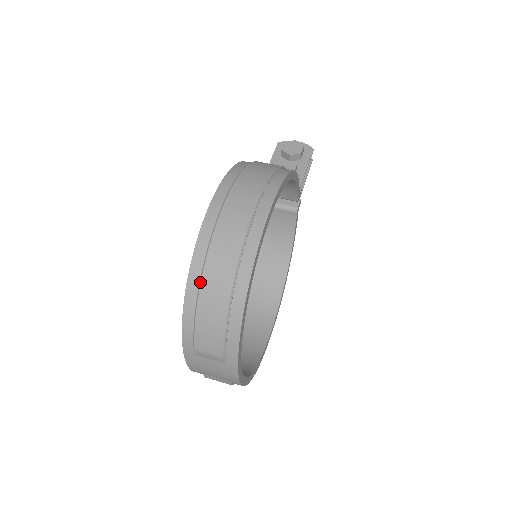
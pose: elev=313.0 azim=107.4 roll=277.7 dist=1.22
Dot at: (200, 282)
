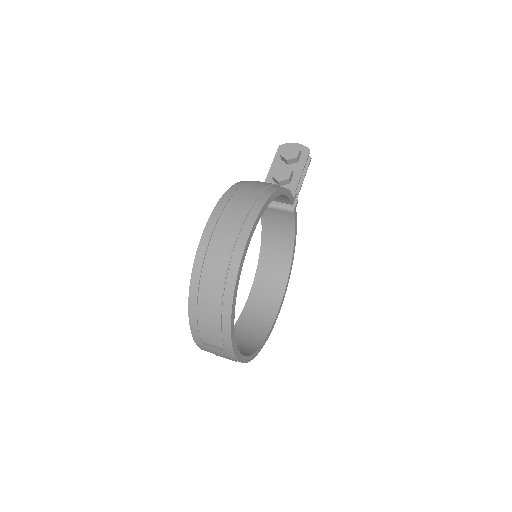
Dot at: (198, 295)
